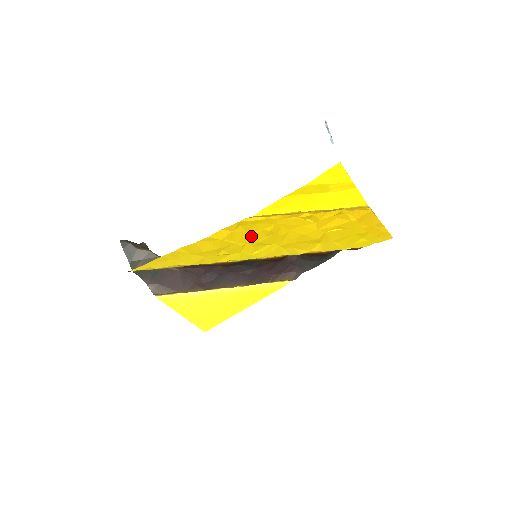
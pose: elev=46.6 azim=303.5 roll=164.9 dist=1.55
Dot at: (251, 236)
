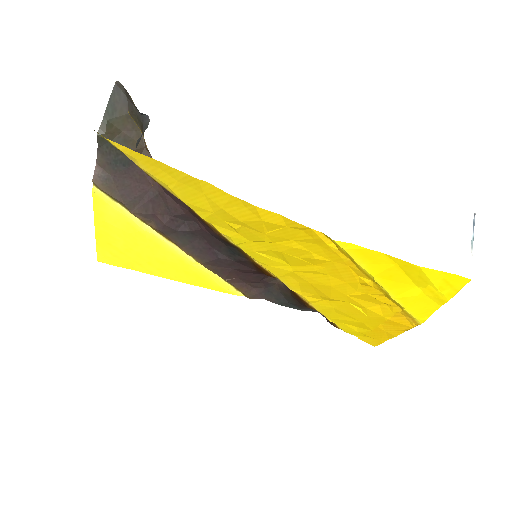
Dot at: (290, 244)
